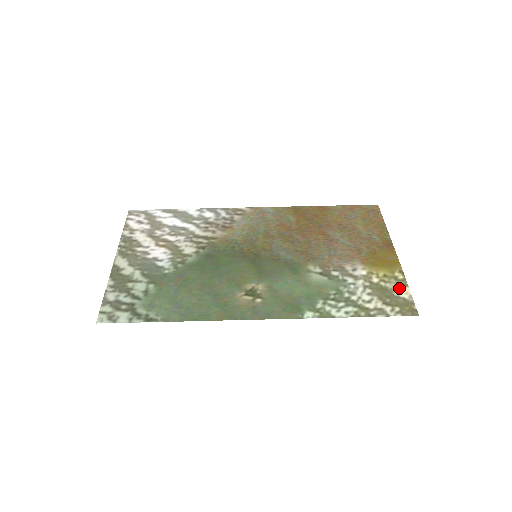
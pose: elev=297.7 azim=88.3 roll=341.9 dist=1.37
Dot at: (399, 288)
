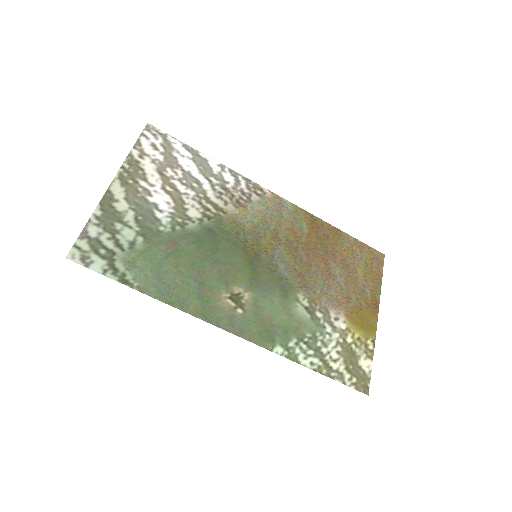
Dot at: (365, 358)
